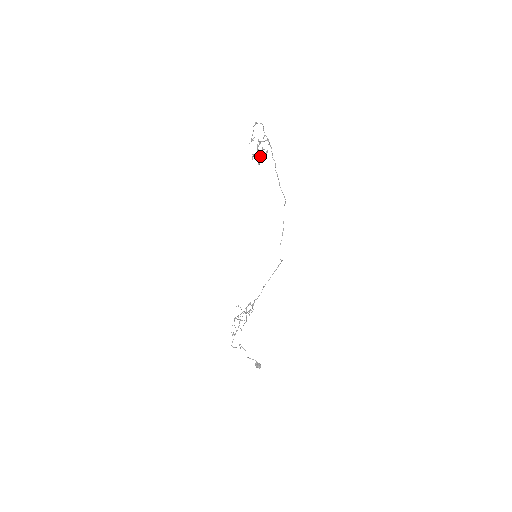
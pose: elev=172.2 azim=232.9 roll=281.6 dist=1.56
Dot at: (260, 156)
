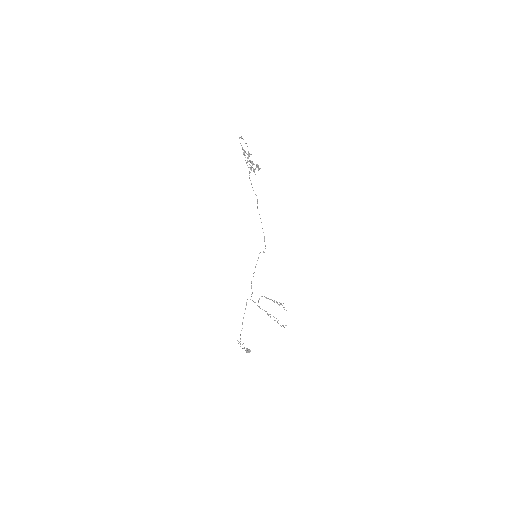
Dot at: (252, 167)
